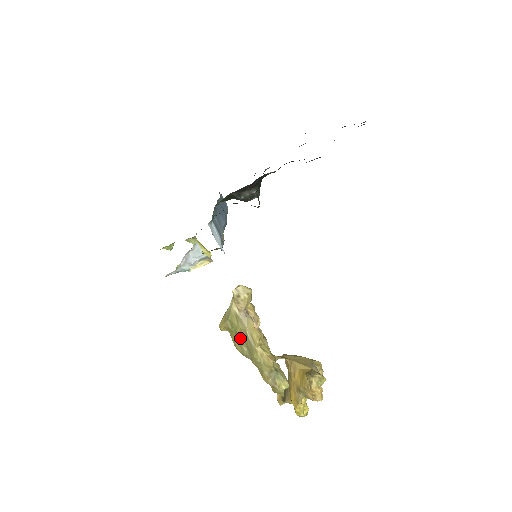
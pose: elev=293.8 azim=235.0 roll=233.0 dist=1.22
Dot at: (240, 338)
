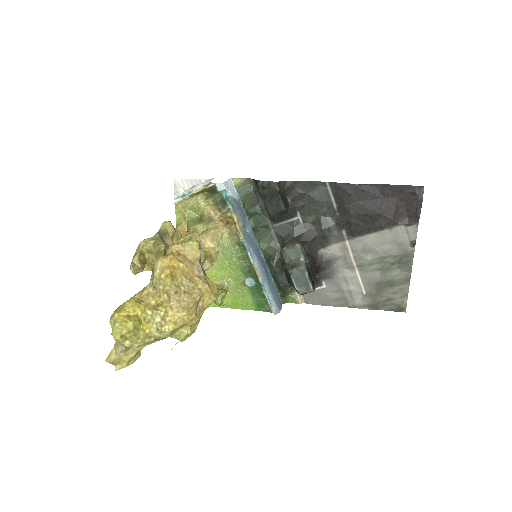
Dot at: occluded
